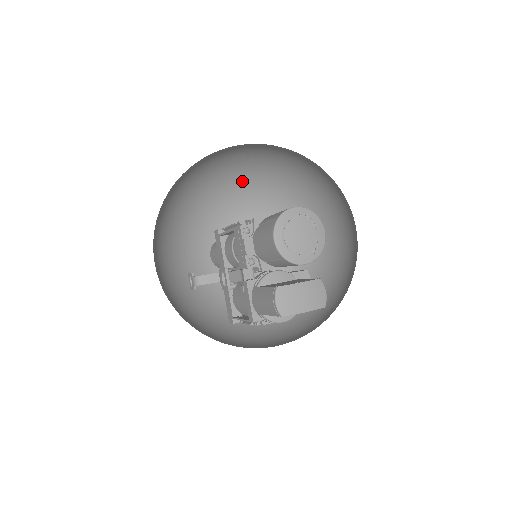
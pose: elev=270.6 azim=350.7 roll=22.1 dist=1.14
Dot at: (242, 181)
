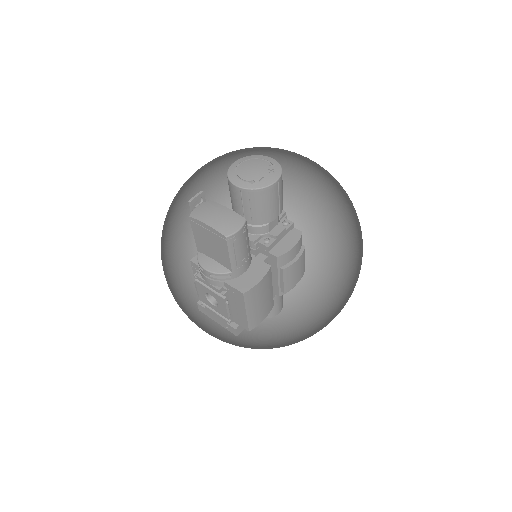
Dot at: (320, 250)
